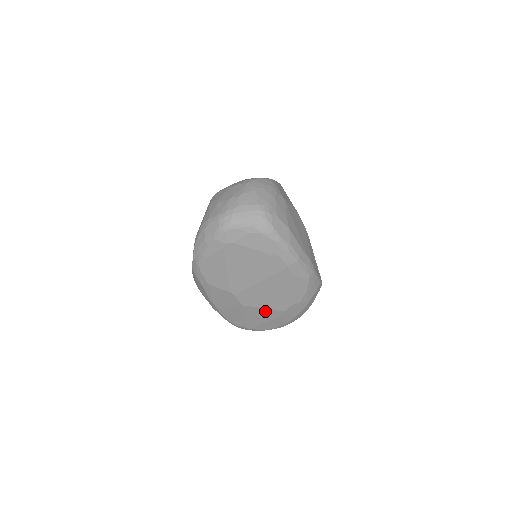
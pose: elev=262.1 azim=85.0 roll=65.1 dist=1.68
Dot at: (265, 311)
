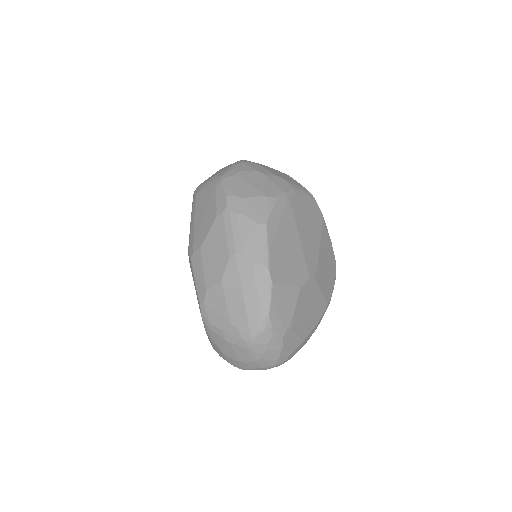
Dot at: occluded
